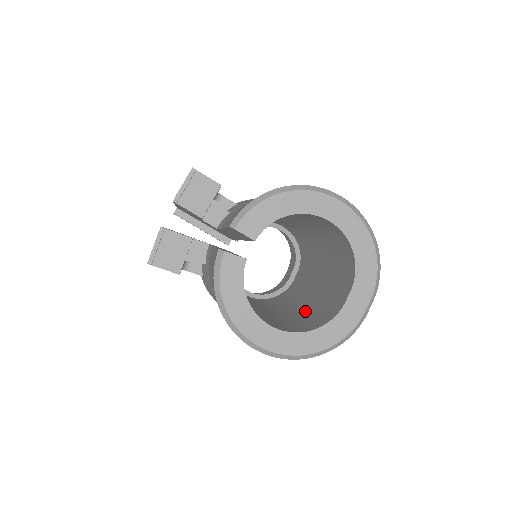
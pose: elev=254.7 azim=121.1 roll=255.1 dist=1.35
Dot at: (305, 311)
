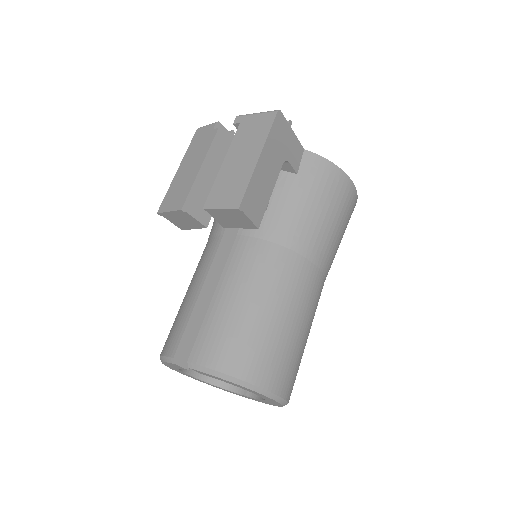
Dot at: occluded
